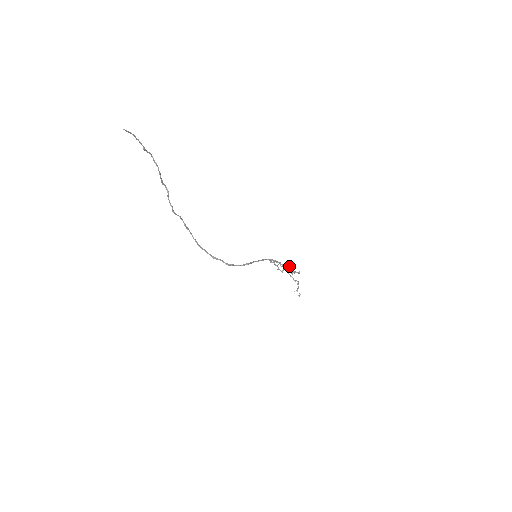
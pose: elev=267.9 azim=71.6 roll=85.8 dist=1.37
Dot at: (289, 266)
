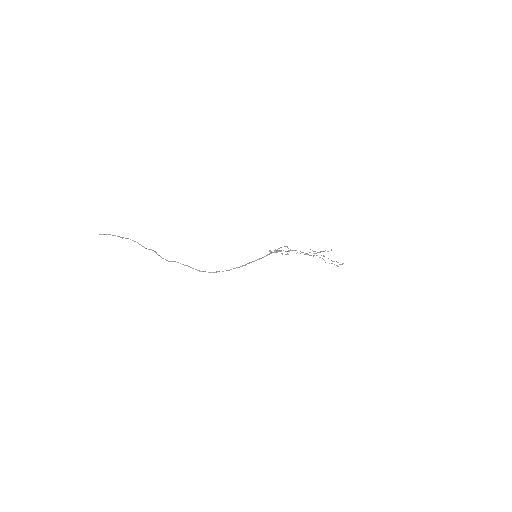
Dot at: (287, 247)
